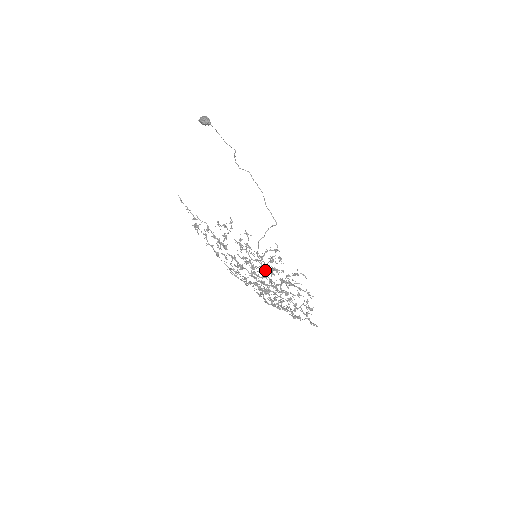
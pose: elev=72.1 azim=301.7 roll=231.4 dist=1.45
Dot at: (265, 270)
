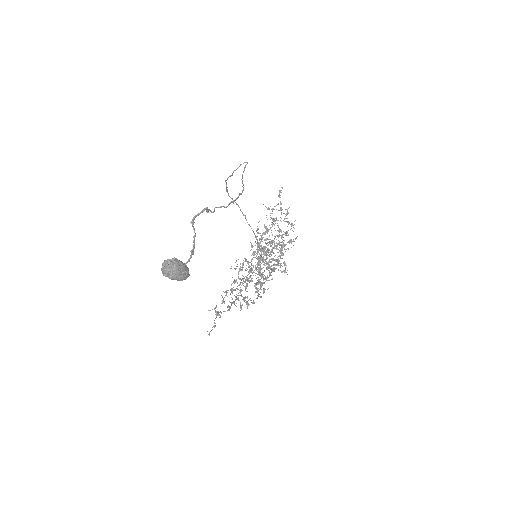
Dot at: occluded
